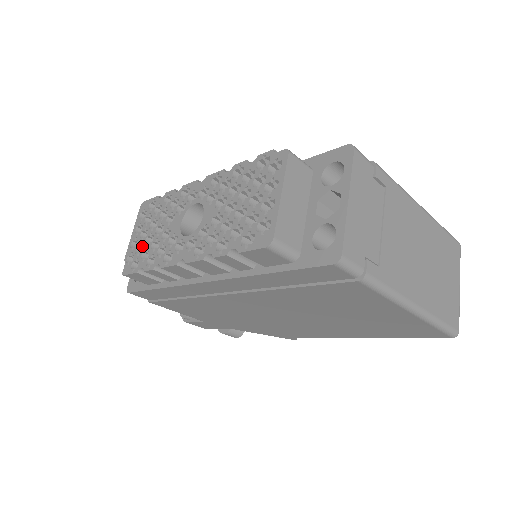
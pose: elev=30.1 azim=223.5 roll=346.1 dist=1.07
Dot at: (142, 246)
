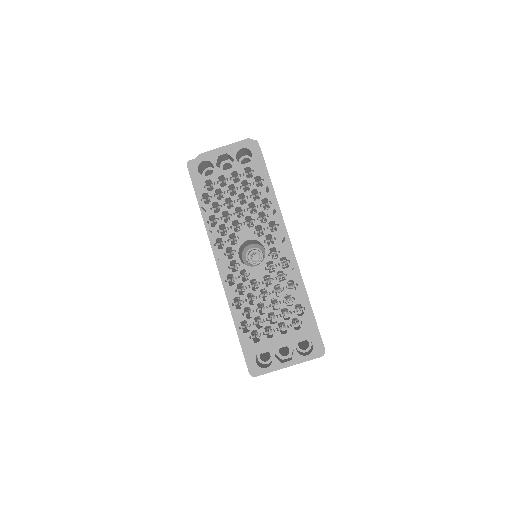
Dot at: (223, 193)
